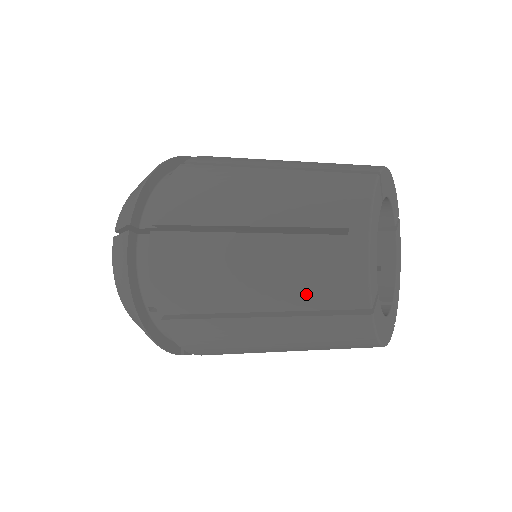
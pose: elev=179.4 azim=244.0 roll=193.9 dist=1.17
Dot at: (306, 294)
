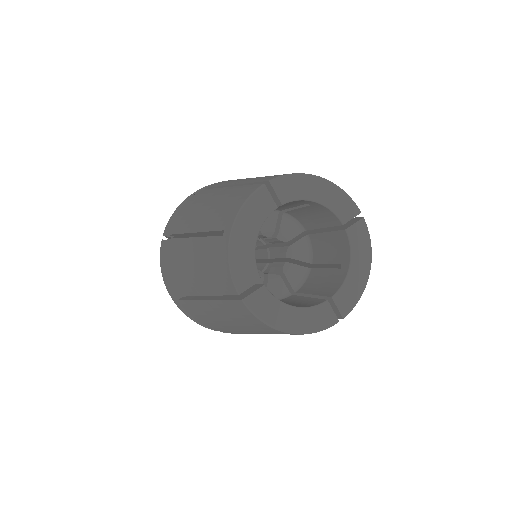
Dot at: (212, 282)
